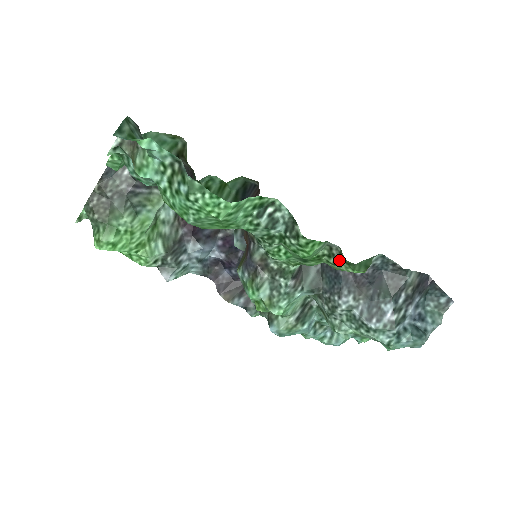
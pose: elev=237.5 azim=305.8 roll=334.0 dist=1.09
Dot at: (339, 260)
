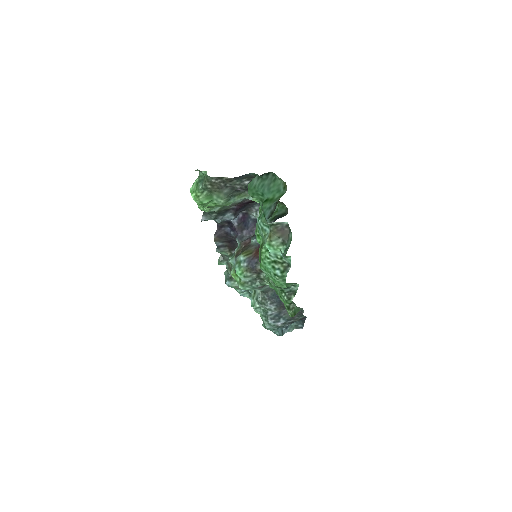
Dot at: (290, 308)
